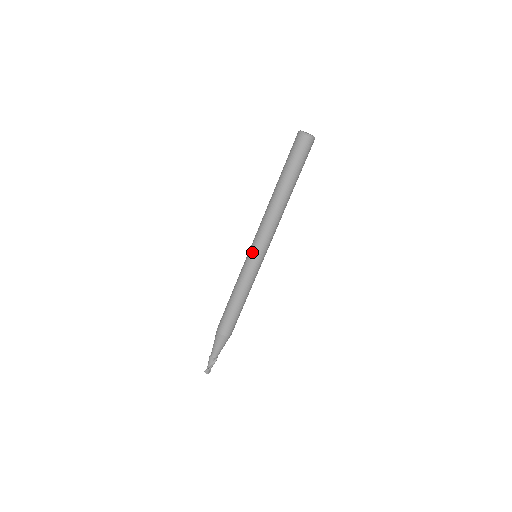
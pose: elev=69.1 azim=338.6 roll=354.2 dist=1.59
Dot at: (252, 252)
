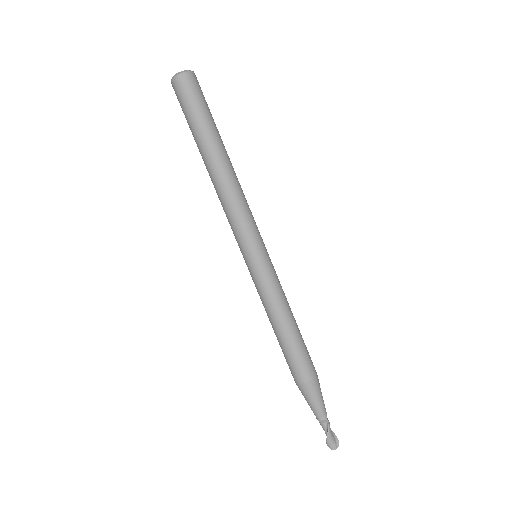
Dot at: occluded
